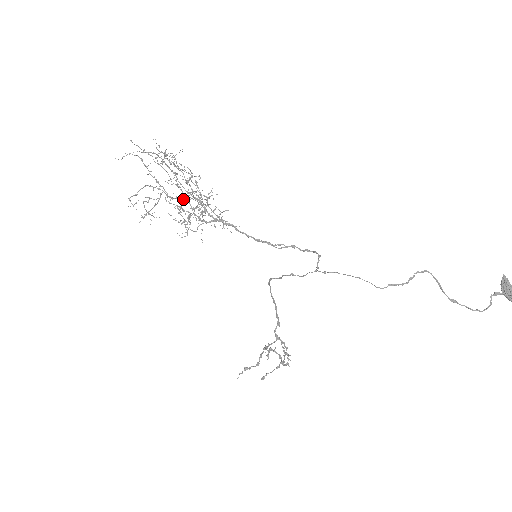
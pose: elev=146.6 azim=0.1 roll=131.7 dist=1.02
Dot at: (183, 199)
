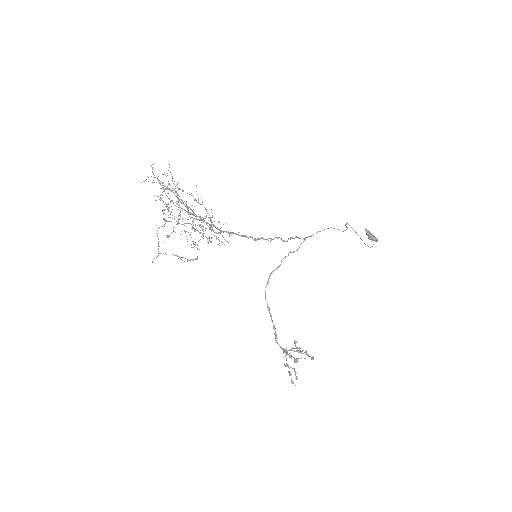
Dot at: (196, 216)
